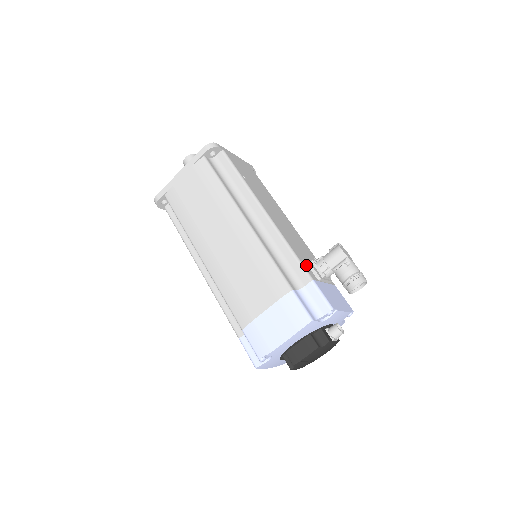
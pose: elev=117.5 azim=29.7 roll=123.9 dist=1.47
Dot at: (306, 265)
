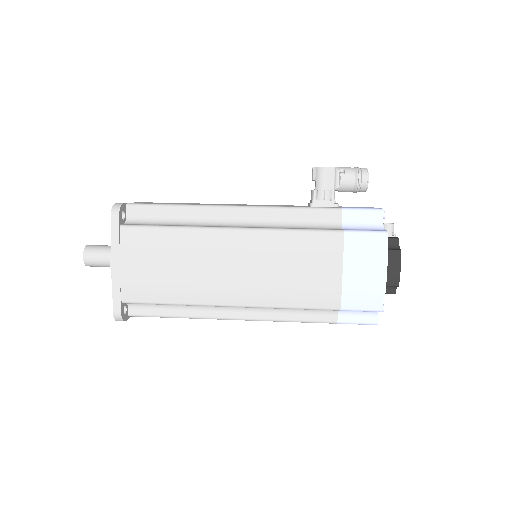
Dot at: occluded
